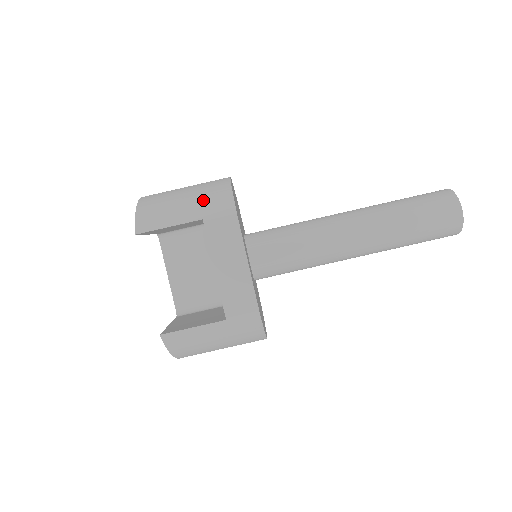
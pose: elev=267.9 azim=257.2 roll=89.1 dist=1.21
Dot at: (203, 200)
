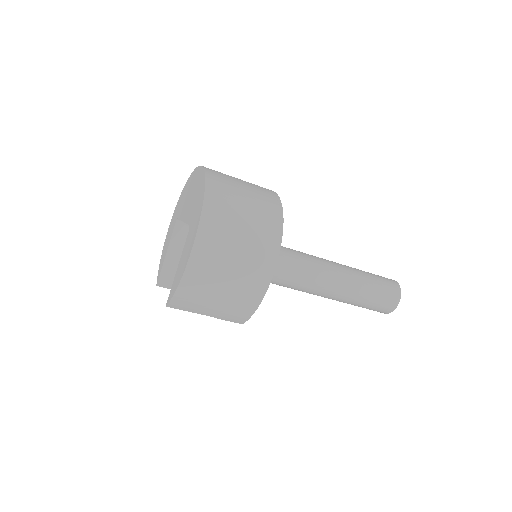
Dot at: (228, 311)
